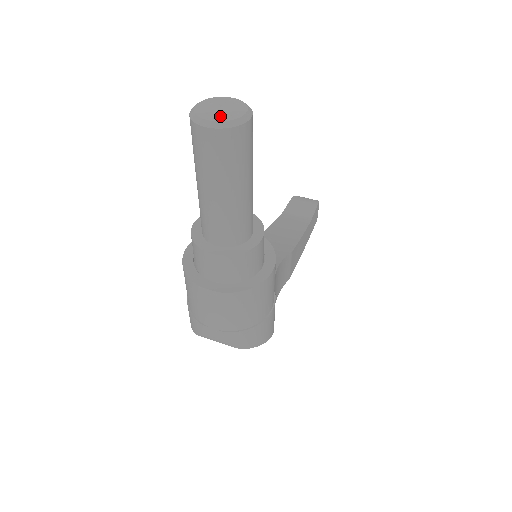
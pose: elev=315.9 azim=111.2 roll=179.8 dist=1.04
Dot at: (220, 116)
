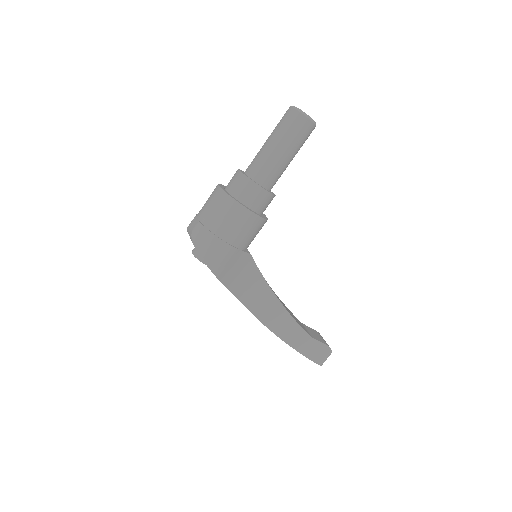
Dot at: occluded
